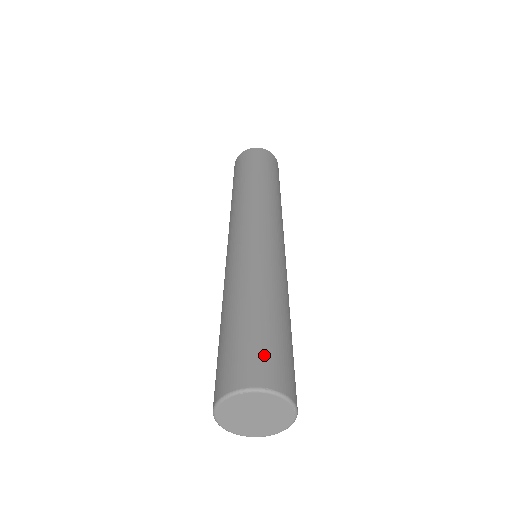
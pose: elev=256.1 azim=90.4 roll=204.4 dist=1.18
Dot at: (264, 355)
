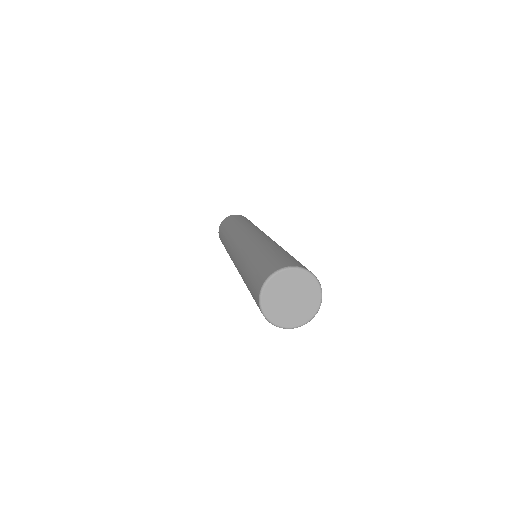
Dot at: (282, 259)
